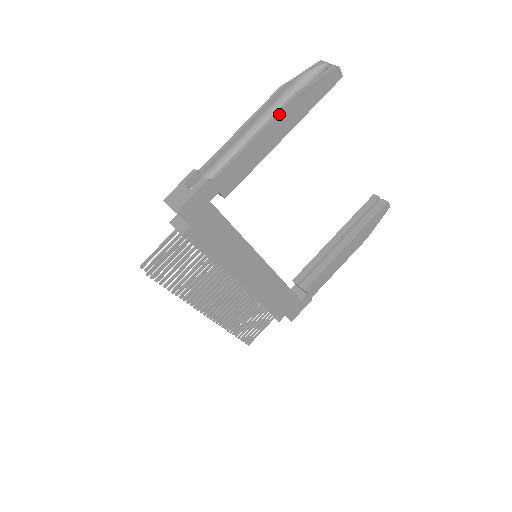
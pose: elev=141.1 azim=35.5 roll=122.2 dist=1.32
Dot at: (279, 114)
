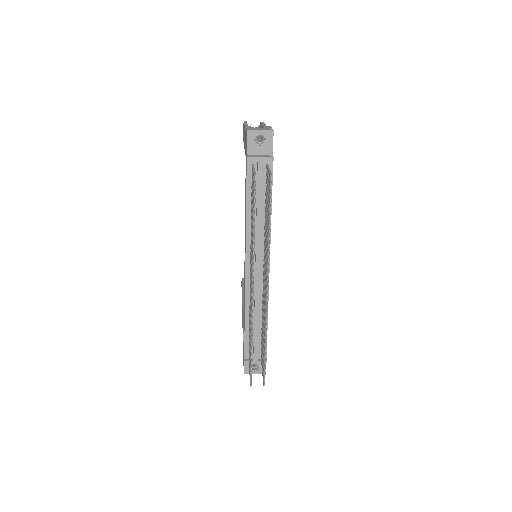
Dot at: occluded
